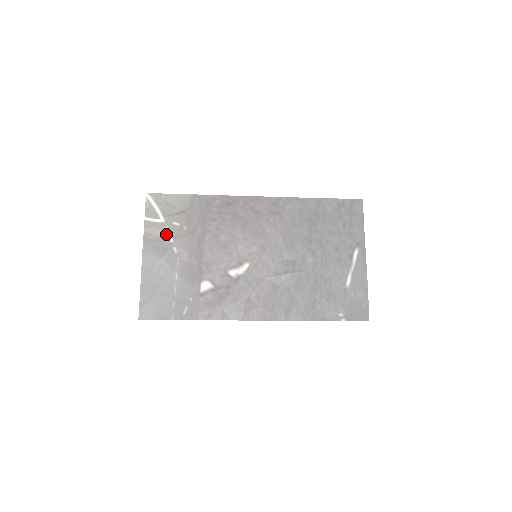
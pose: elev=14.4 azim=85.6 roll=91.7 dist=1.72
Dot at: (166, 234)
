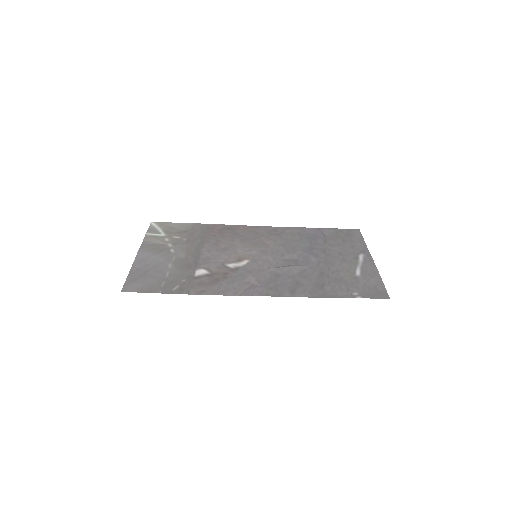
Dot at: (165, 242)
